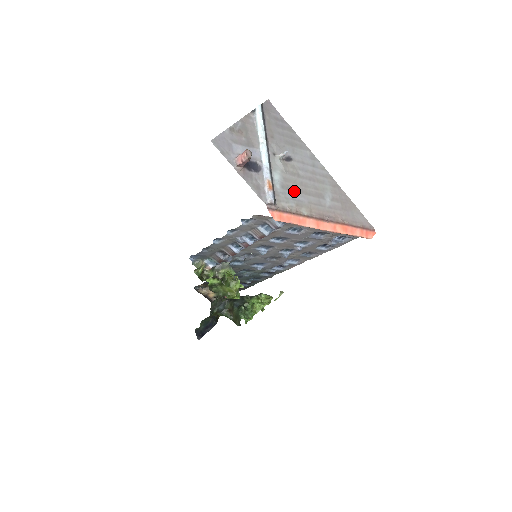
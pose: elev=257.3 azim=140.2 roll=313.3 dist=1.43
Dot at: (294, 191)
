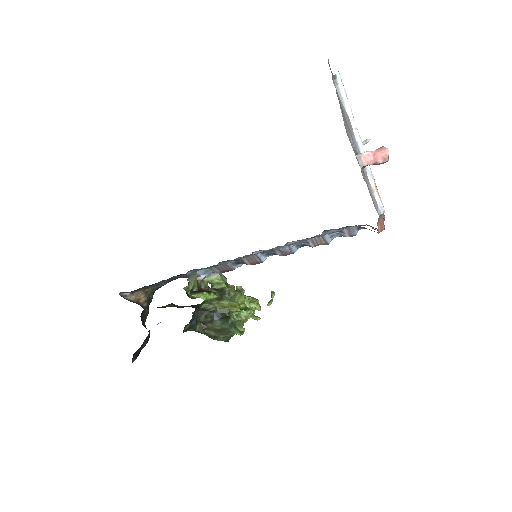
Dot at: occluded
